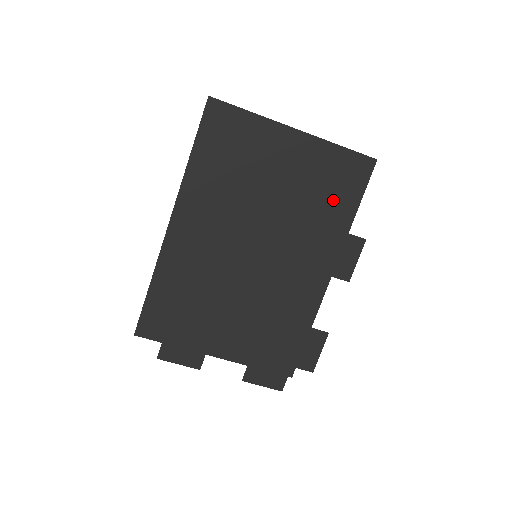
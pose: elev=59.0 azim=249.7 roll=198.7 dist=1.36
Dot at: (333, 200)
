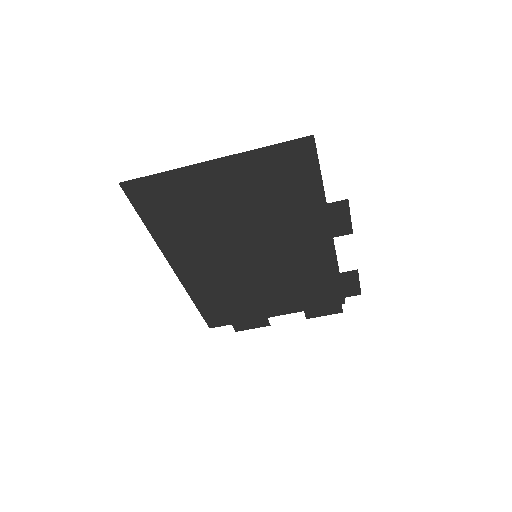
Dot at: (292, 189)
